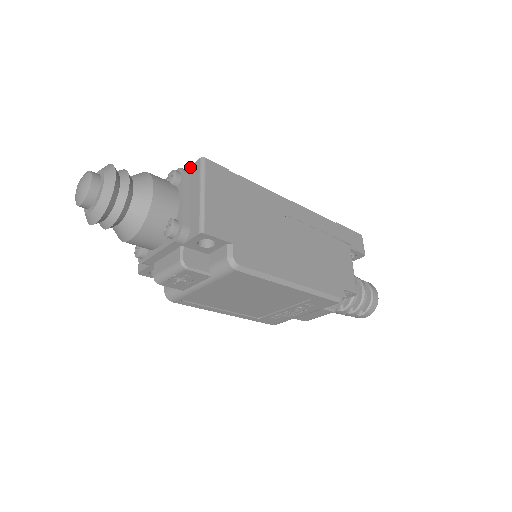
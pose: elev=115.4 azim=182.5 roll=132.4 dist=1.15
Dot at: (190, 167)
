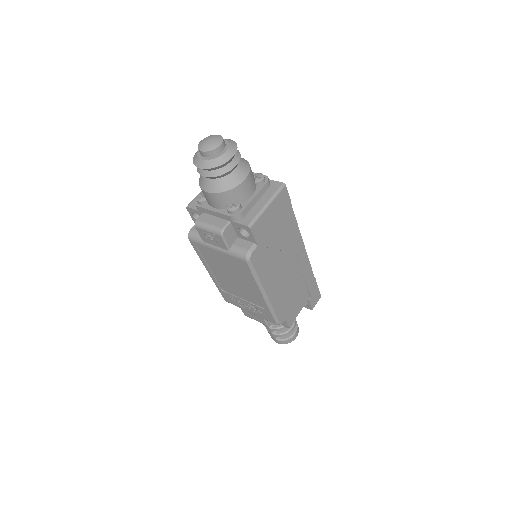
Dot at: (273, 181)
